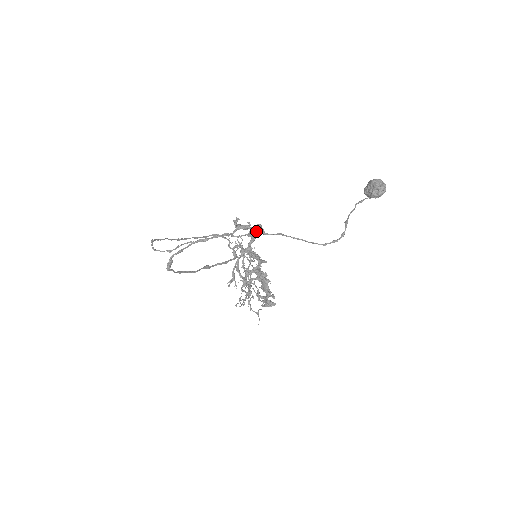
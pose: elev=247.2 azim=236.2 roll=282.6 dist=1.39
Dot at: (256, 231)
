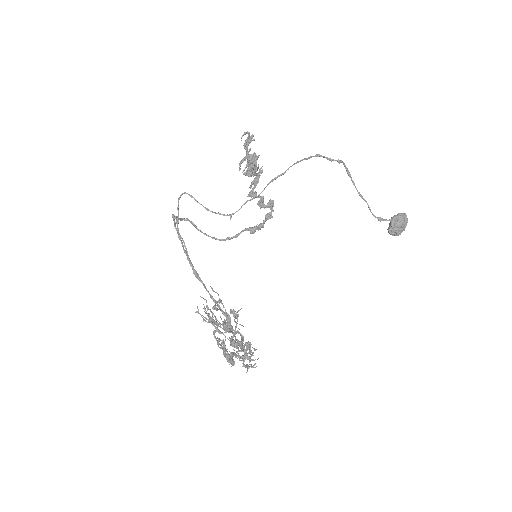
Dot at: (267, 205)
